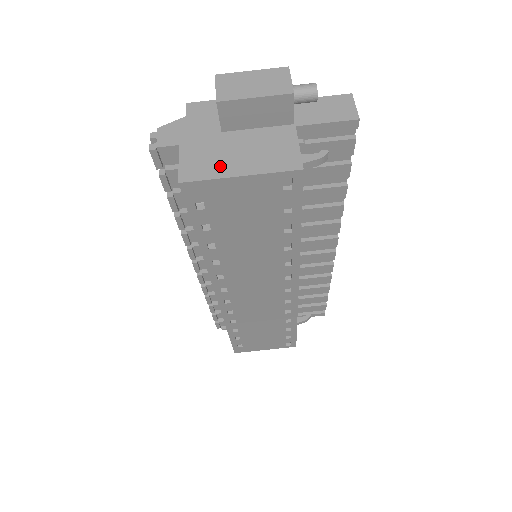
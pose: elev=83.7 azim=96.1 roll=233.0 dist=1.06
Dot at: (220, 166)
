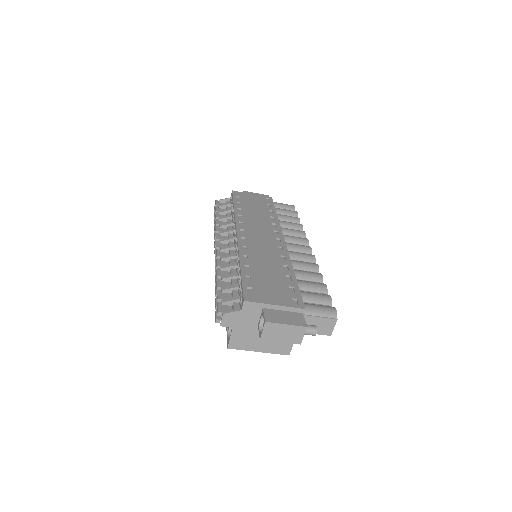
Dot at: (250, 345)
